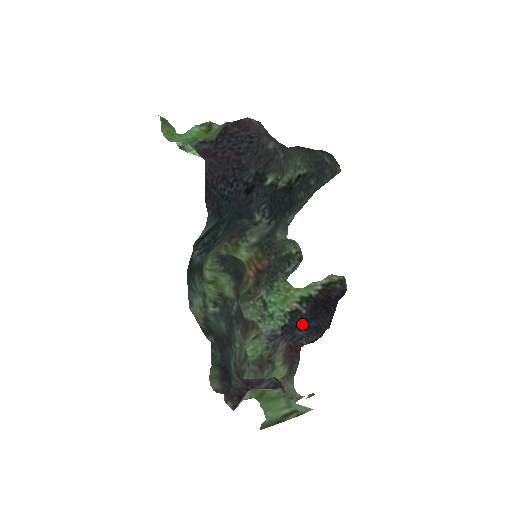
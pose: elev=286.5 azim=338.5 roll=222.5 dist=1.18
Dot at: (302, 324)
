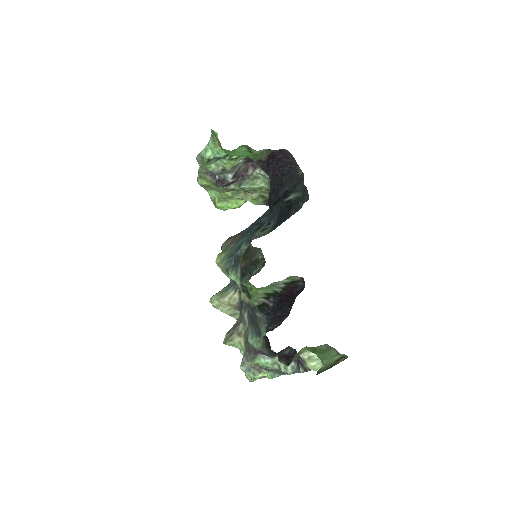
Dot at: (269, 315)
